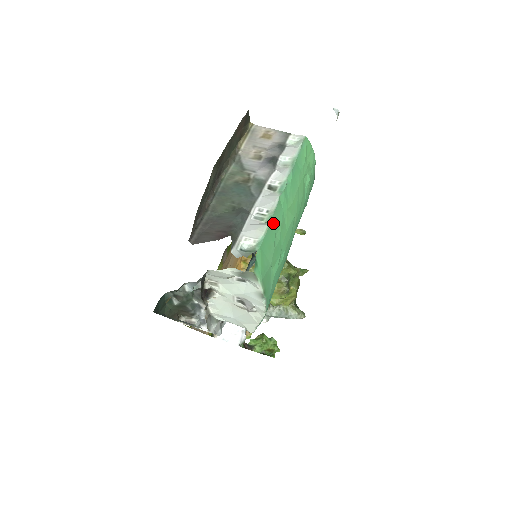
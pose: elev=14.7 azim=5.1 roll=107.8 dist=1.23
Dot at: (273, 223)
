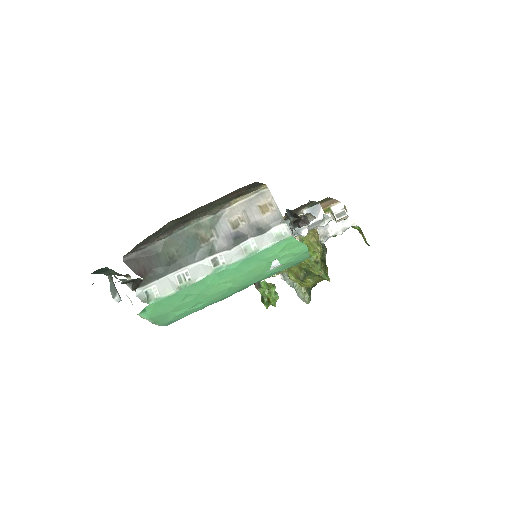
Dot at: (185, 291)
